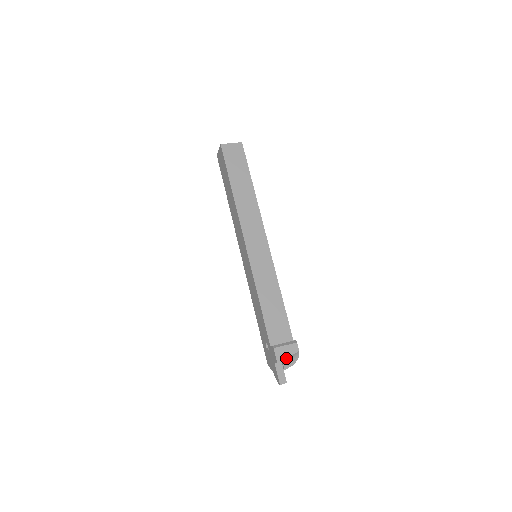
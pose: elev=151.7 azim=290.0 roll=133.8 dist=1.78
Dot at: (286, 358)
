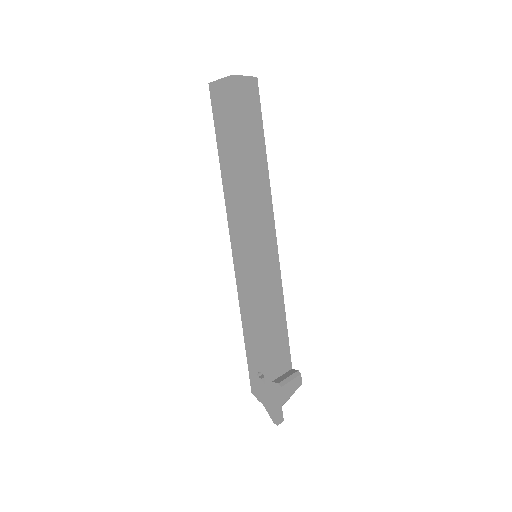
Dot at: occluded
